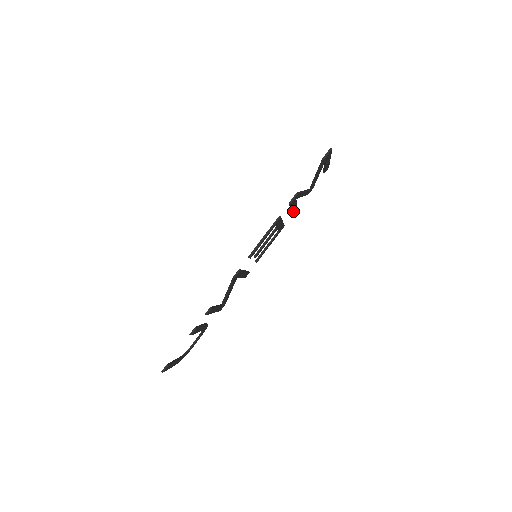
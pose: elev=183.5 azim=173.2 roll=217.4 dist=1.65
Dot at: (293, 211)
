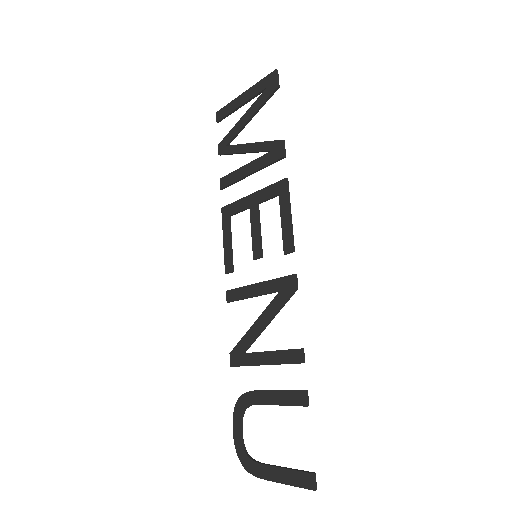
Dot at: (234, 181)
